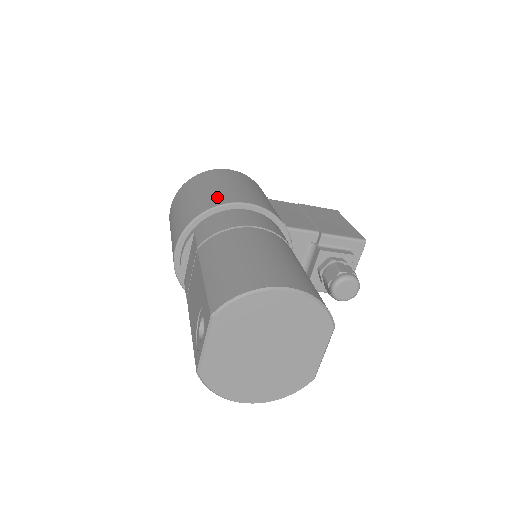
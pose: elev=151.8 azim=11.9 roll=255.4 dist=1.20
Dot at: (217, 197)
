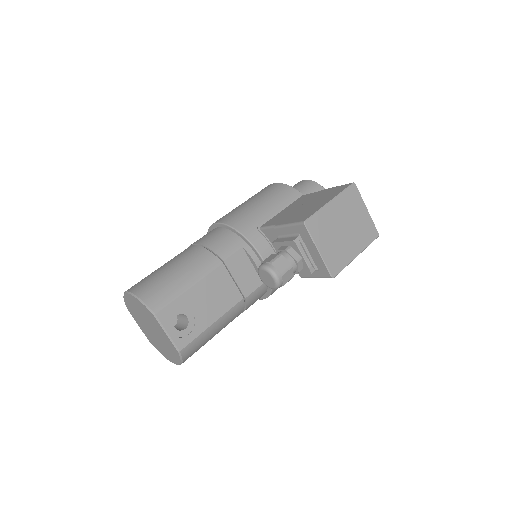
Dot at: occluded
